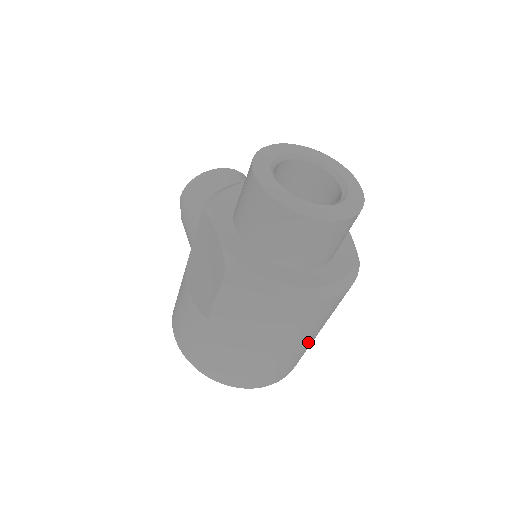
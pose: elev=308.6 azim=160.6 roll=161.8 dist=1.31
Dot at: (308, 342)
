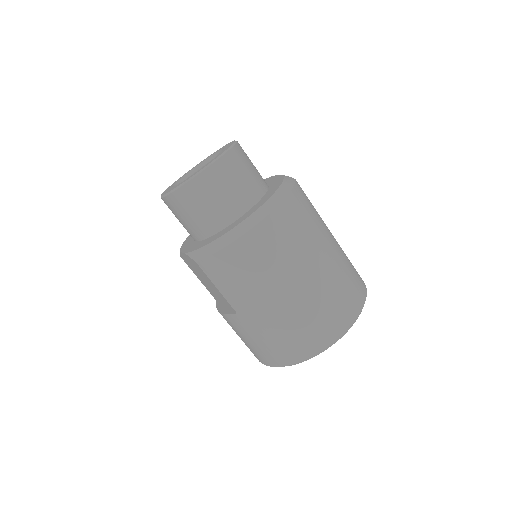
Dot at: (324, 262)
